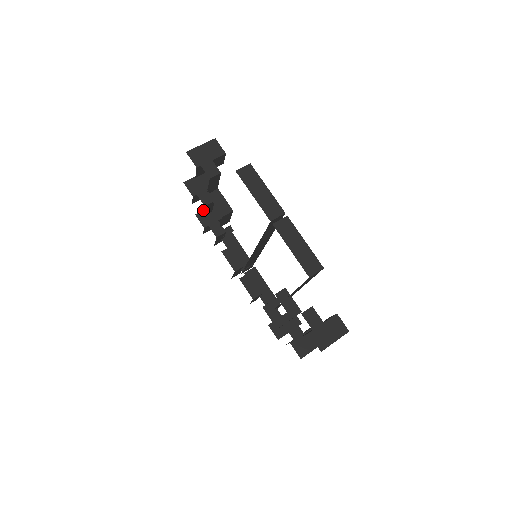
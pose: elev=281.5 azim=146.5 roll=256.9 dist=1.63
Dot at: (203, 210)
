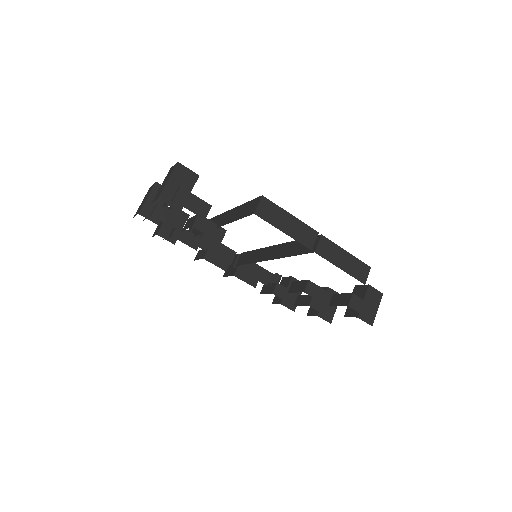
Dot at: (162, 225)
